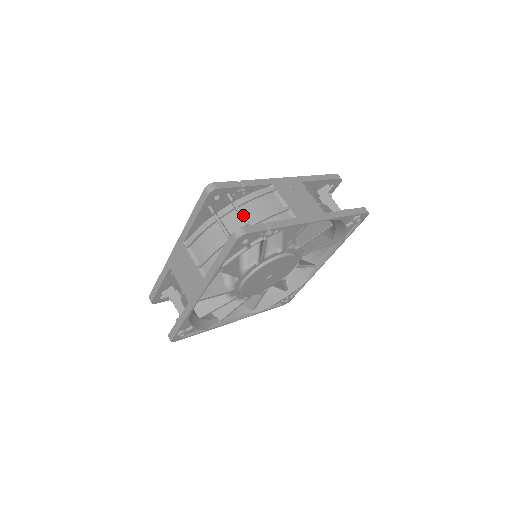
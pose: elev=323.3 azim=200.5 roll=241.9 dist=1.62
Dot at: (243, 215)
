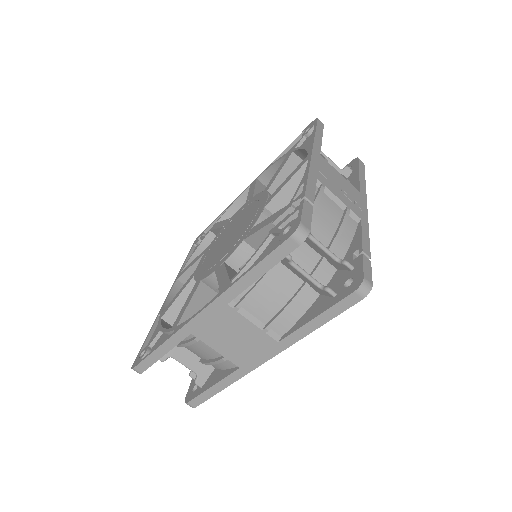
Dot at: (326, 247)
